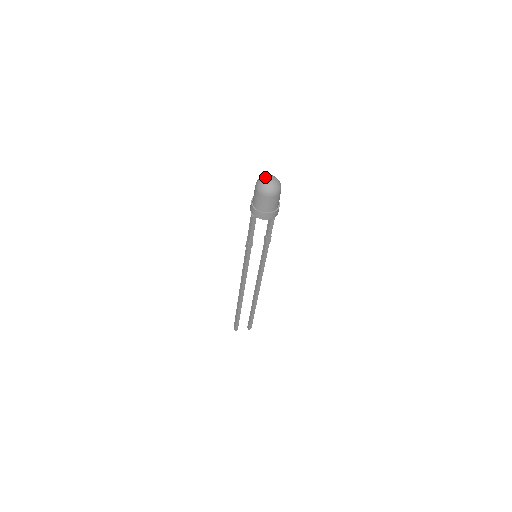
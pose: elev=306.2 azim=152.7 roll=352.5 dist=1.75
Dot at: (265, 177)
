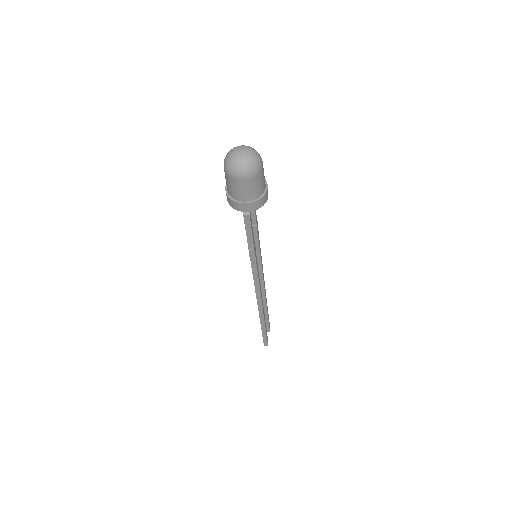
Dot at: (235, 155)
